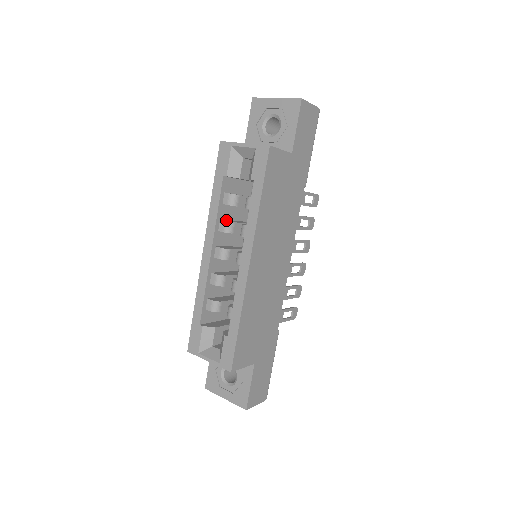
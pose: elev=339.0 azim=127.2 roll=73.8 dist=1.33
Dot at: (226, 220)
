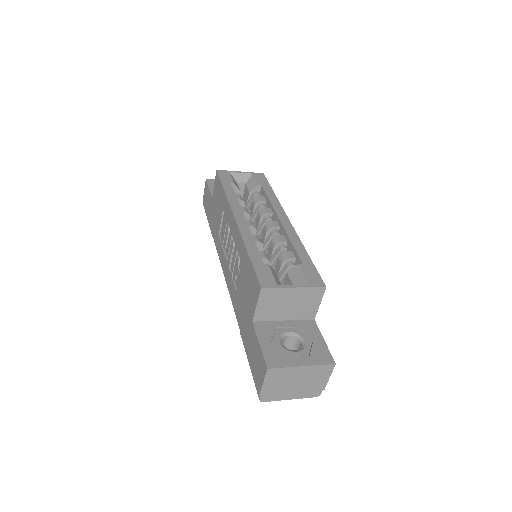
Dot at: occluded
